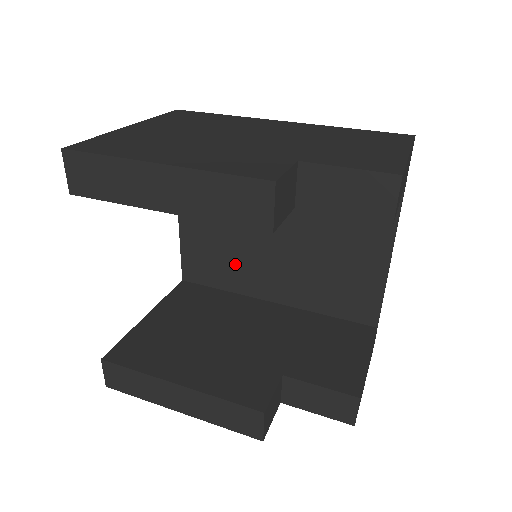
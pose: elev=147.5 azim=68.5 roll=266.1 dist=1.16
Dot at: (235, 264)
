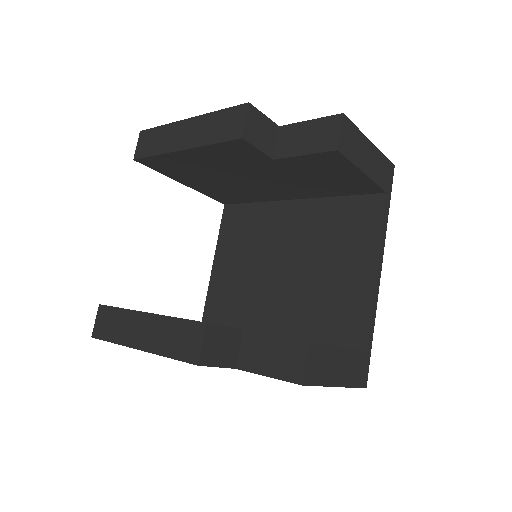
Dot at: (247, 298)
